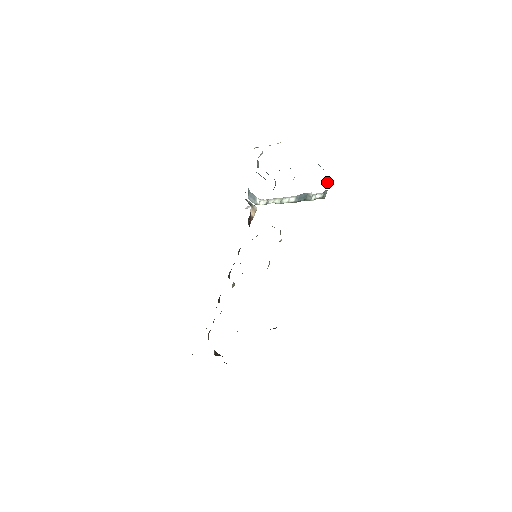
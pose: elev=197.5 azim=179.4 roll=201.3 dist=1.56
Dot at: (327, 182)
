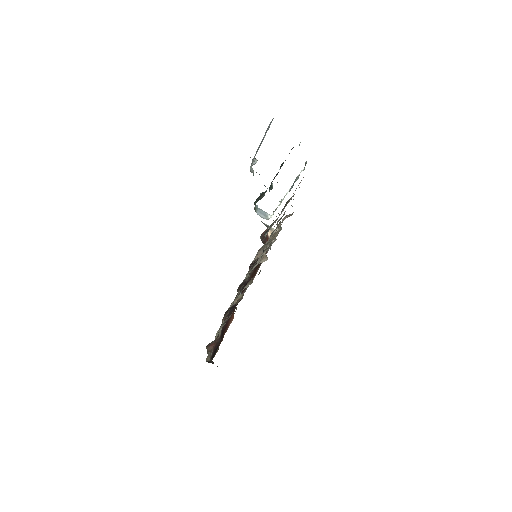
Dot at: occluded
